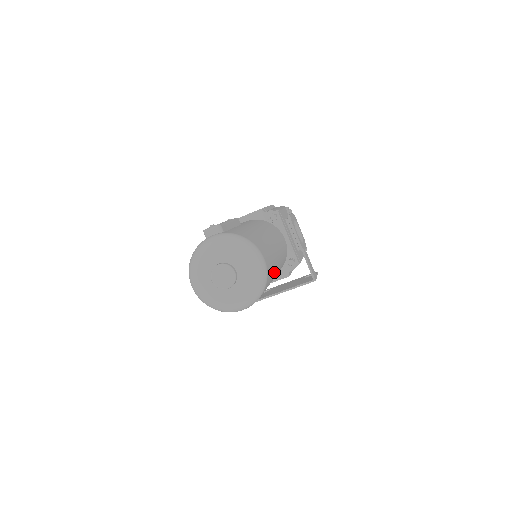
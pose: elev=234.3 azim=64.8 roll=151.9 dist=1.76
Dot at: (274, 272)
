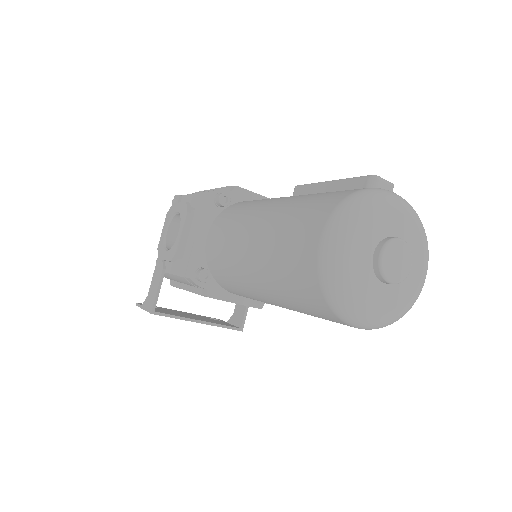
Dot at: occluded
